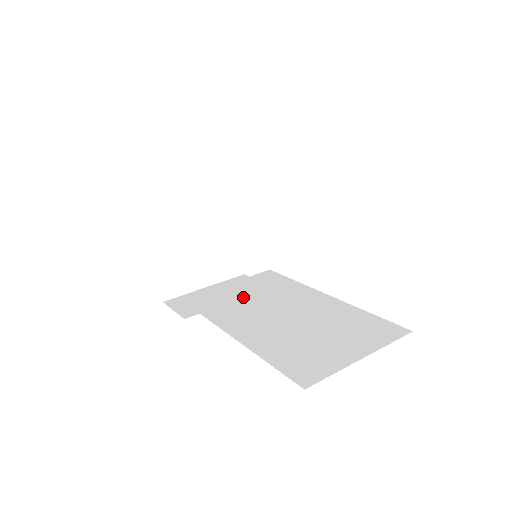
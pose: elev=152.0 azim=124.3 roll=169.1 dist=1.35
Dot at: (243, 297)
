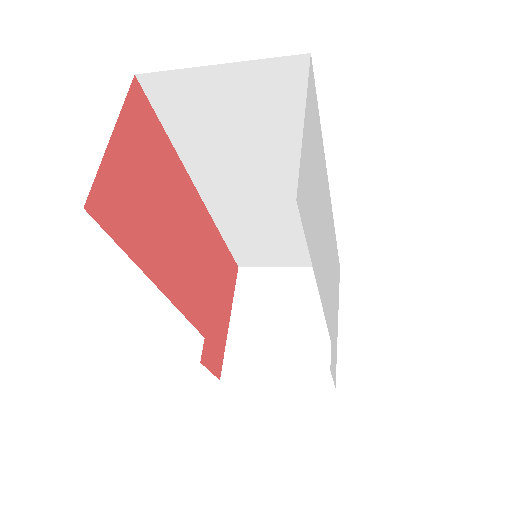
Dot at: occluded
